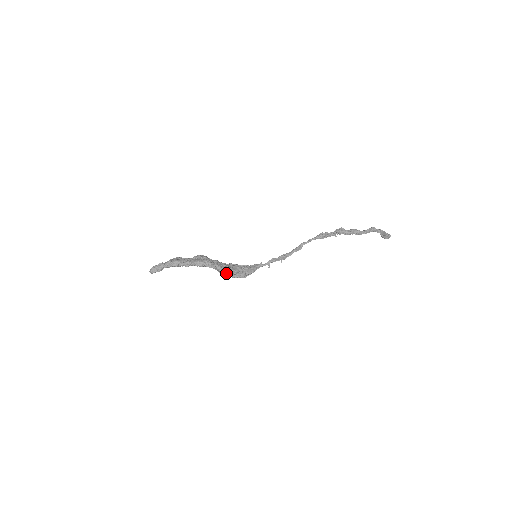
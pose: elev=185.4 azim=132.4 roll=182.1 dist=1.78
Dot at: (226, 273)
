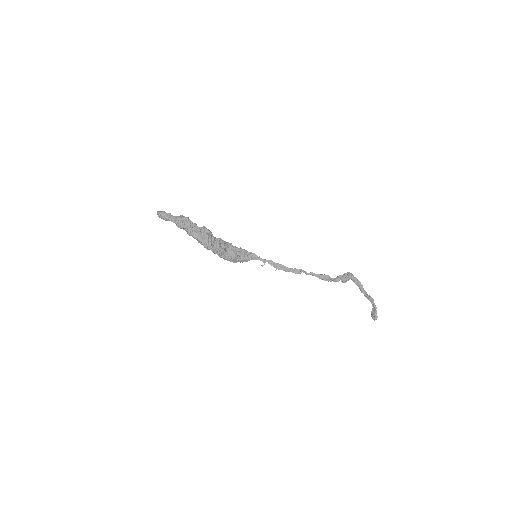
Dot at: (220, 256)
